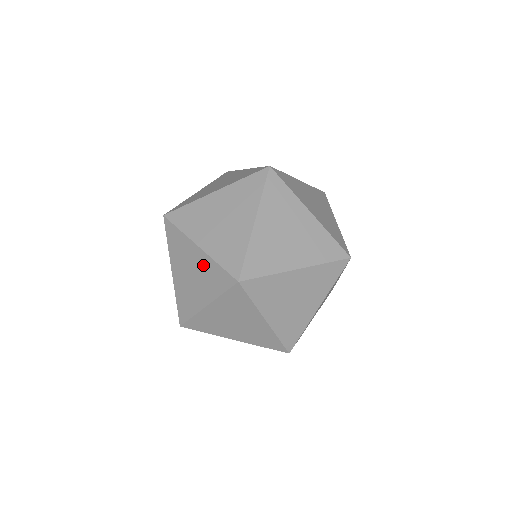
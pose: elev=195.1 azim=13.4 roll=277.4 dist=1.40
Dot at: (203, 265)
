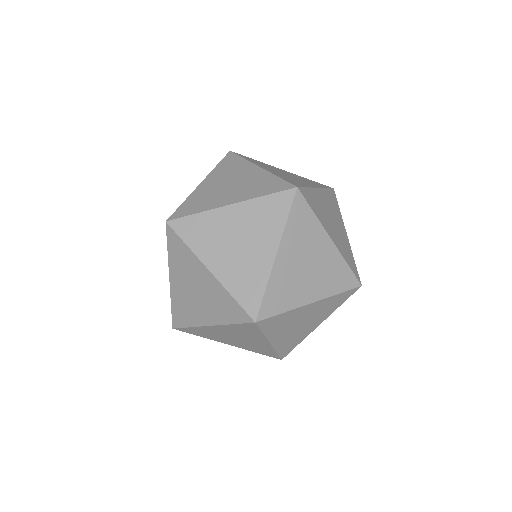
Dot at: occluded
